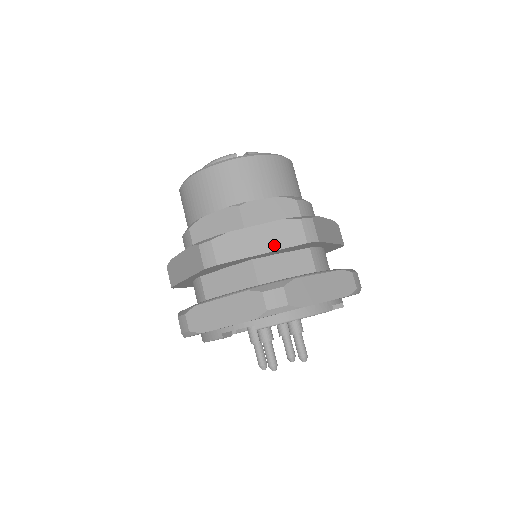
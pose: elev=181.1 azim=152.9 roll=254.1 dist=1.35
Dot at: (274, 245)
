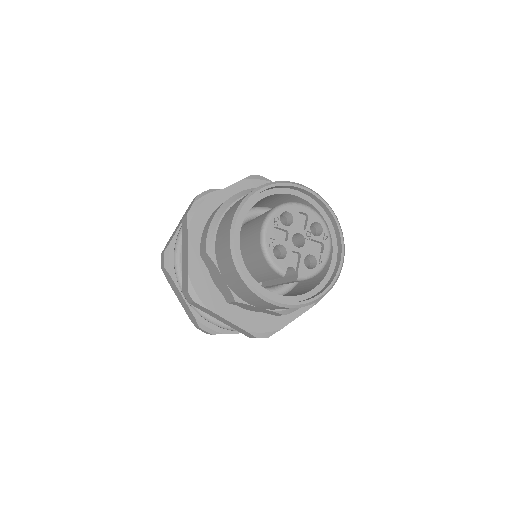
Dot at: (230, 326)
